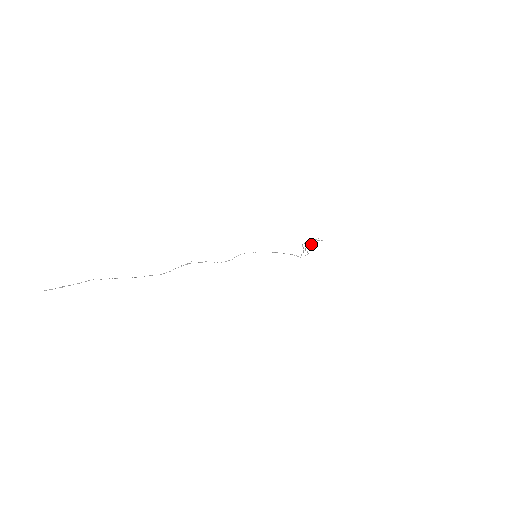
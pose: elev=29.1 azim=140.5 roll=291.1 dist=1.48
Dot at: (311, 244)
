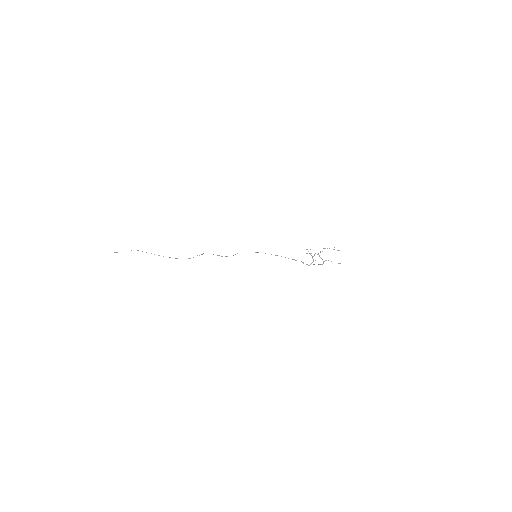
Dot at: (320, 252)
